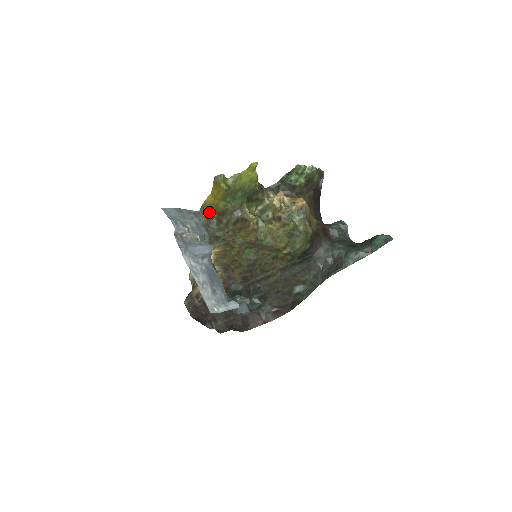
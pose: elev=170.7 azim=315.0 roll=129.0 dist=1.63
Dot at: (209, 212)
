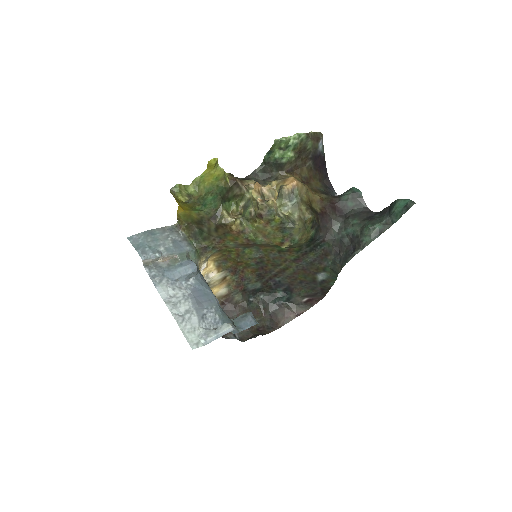
Dot at: (187, 223)
